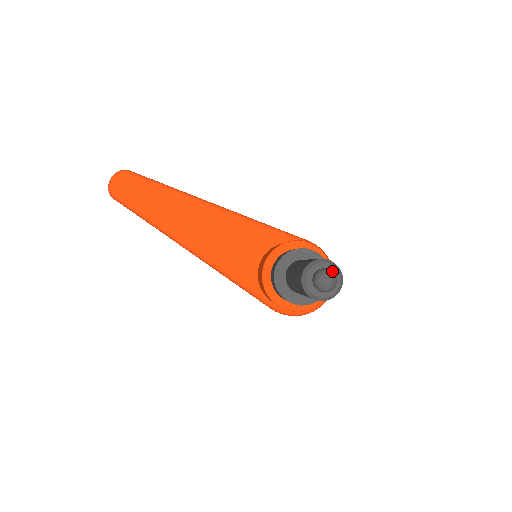
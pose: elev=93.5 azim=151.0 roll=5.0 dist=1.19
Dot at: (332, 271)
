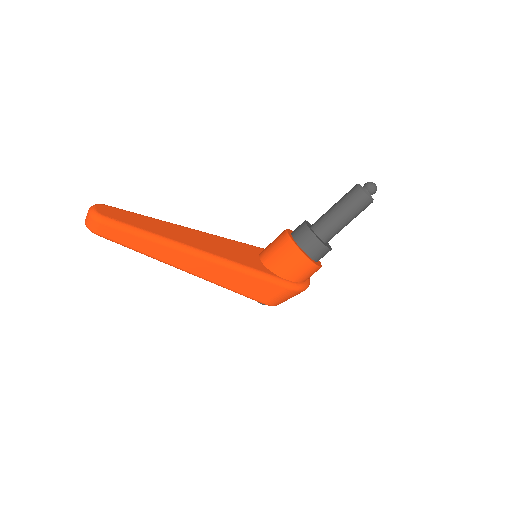
Dot at: occluded
